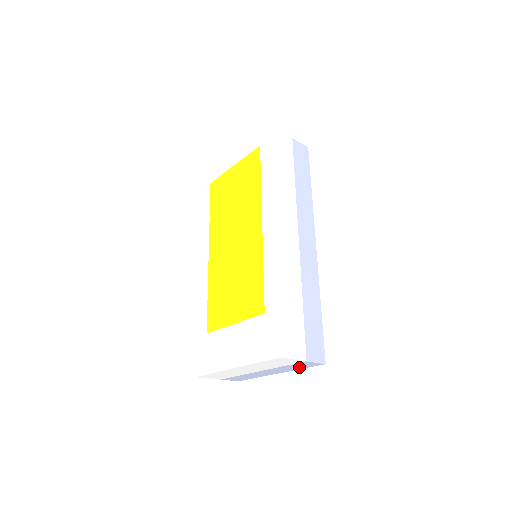
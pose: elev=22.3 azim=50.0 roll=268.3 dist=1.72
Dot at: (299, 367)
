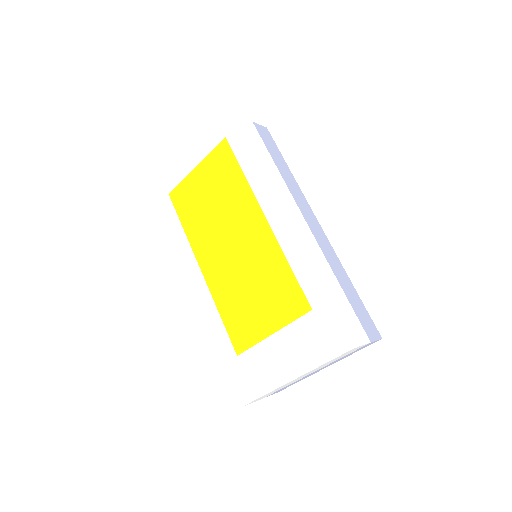
Dot at: (354, 352)
